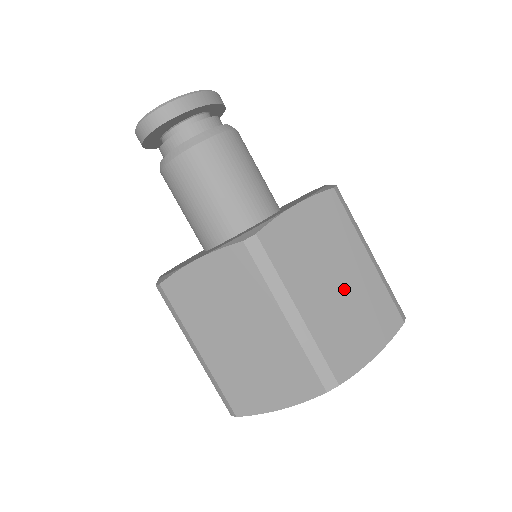
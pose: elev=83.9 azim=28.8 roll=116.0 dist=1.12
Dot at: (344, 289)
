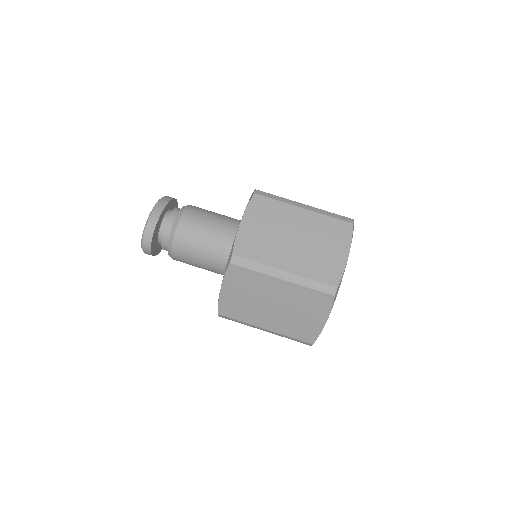
Dot at: (302, 238)
